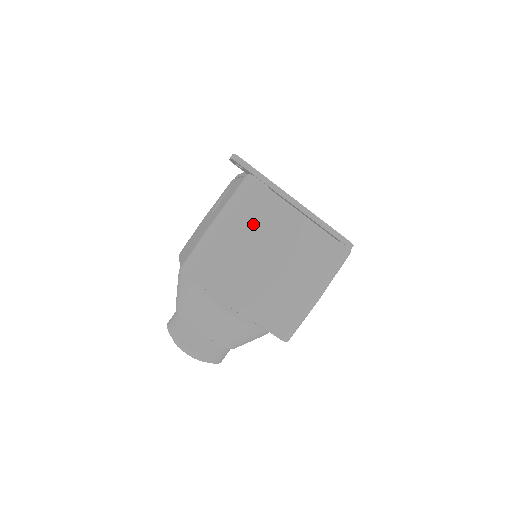
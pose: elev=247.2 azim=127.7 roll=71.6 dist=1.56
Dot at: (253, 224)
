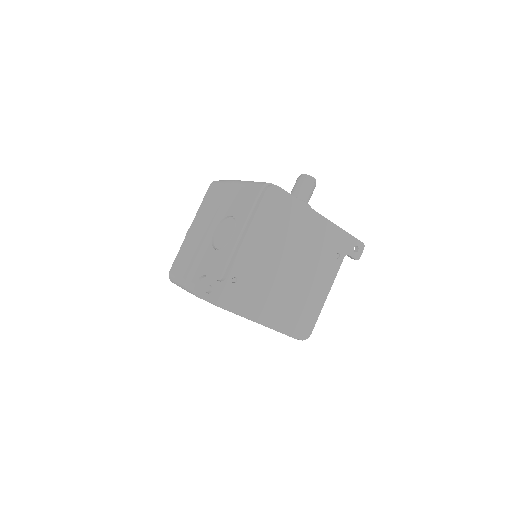
Dot at: occluded
